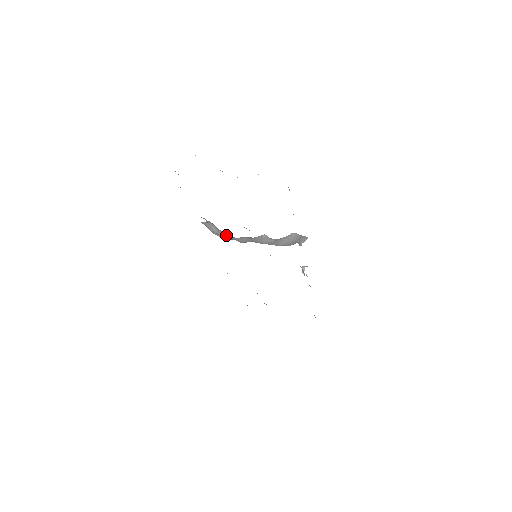
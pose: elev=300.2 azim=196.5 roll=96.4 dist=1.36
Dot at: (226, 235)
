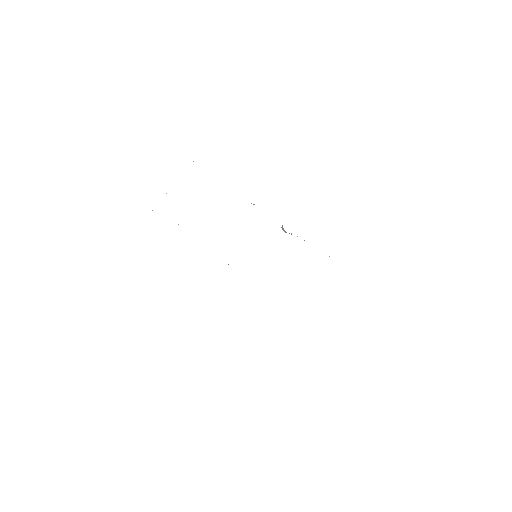
Dot at: occluded
